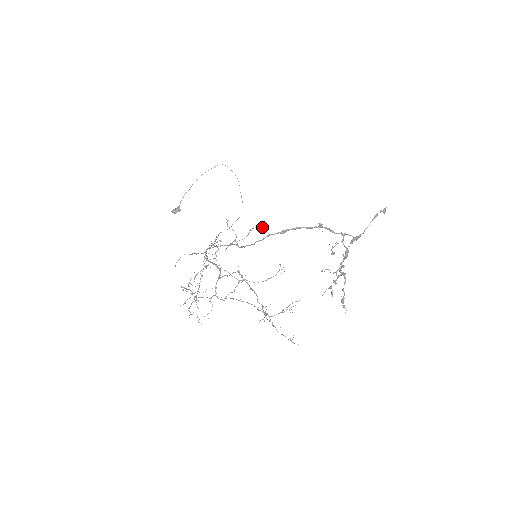
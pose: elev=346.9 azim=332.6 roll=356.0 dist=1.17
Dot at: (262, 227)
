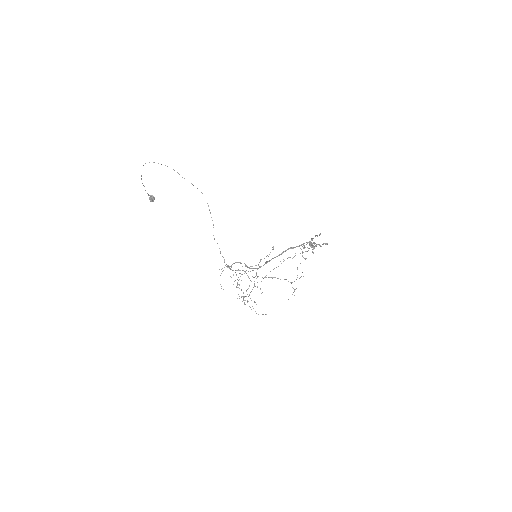
Dot at: occluded
